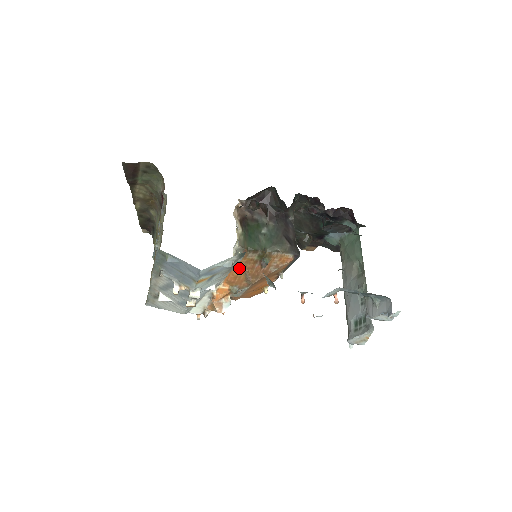
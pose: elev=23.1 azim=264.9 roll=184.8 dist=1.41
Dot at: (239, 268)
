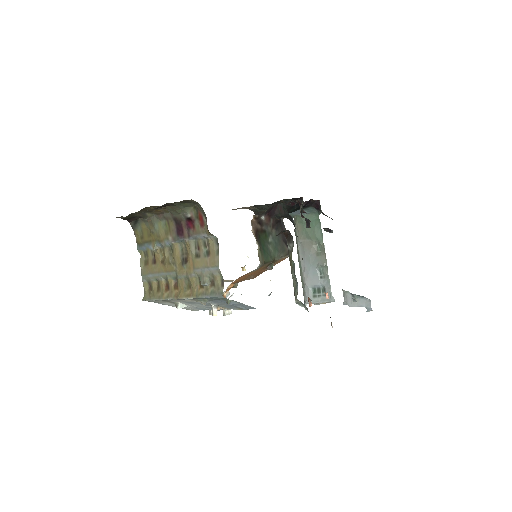
Dot at: (250, 274)
